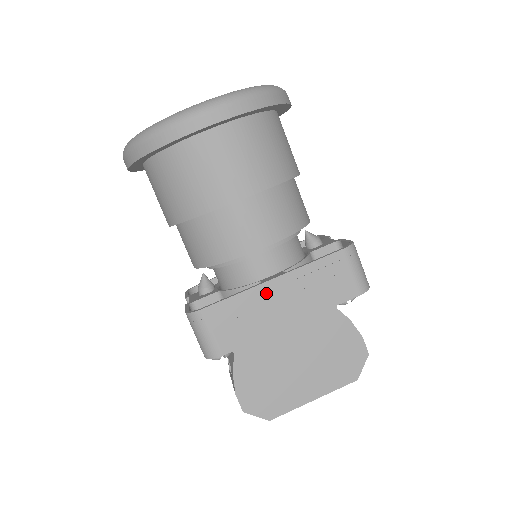
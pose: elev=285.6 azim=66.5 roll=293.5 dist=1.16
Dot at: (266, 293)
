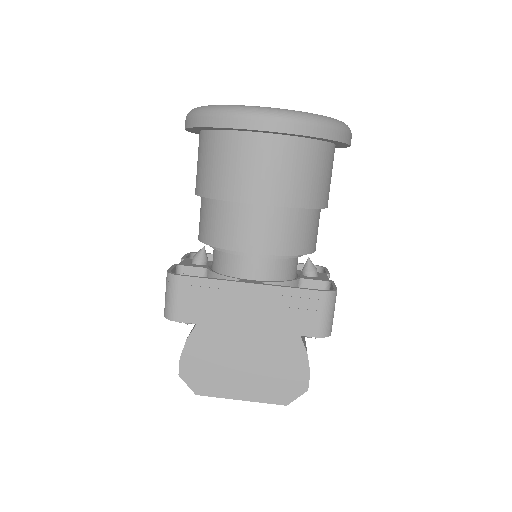
Dot at: (238, 291)
